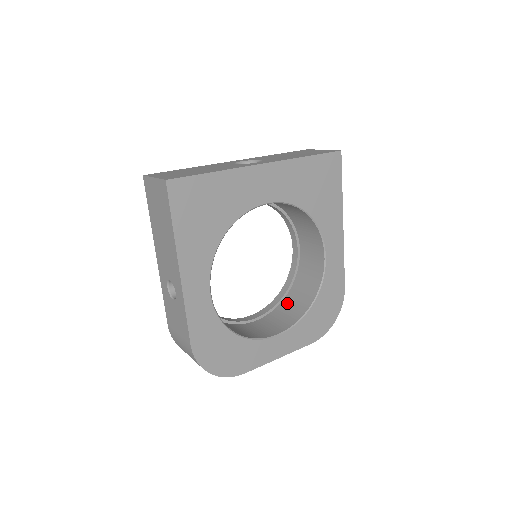
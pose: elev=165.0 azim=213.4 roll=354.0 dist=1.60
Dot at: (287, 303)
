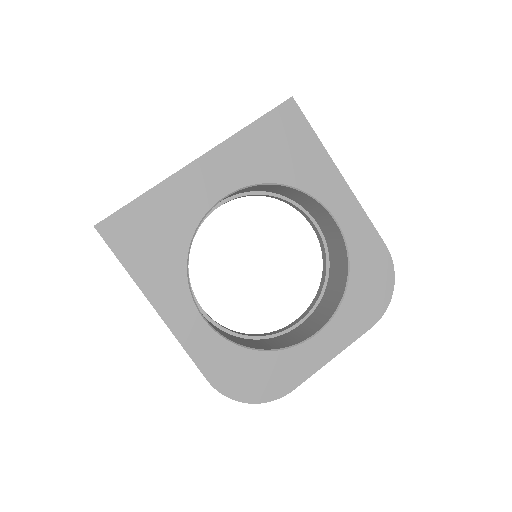
Dot at: (328, 291)
